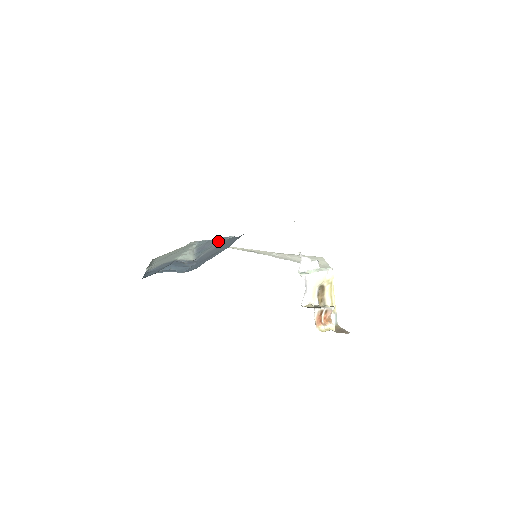
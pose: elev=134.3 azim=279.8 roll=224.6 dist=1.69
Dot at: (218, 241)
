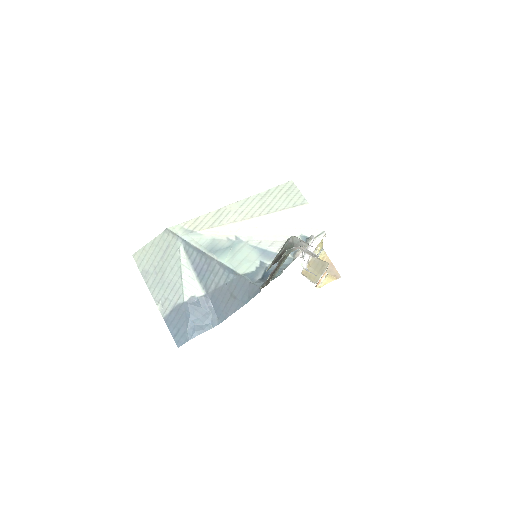
Dot at: (220, 268)
